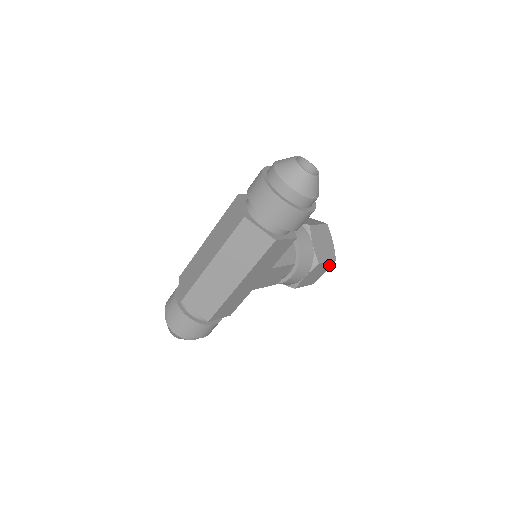
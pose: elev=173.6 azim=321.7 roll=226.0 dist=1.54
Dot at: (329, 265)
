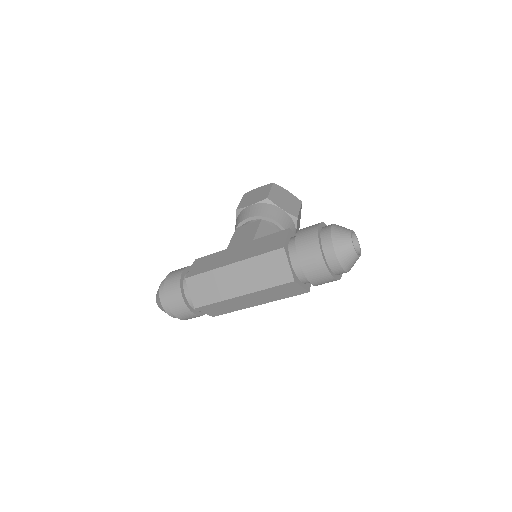
Dot at: occluded
